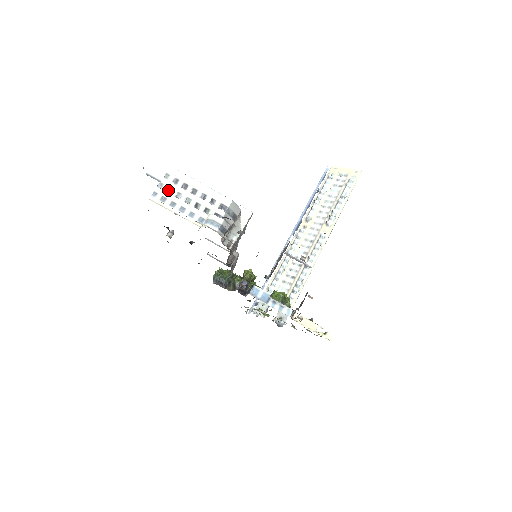
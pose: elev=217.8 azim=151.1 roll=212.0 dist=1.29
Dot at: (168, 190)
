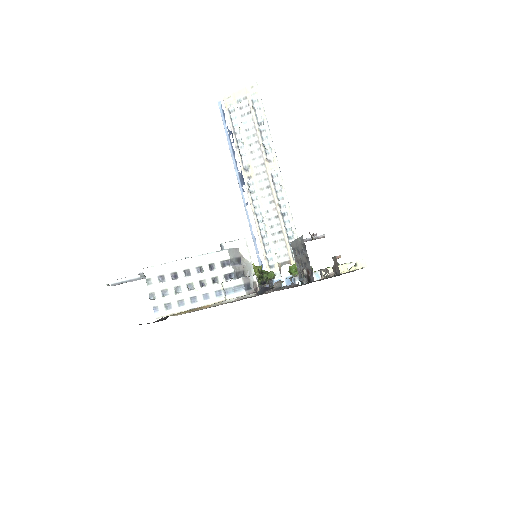
Dot at: (163, 293)
